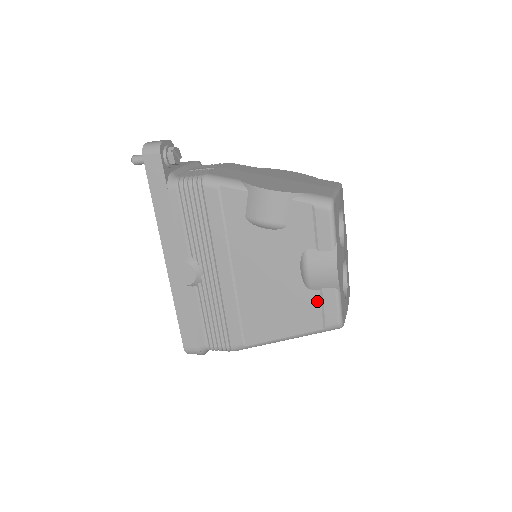
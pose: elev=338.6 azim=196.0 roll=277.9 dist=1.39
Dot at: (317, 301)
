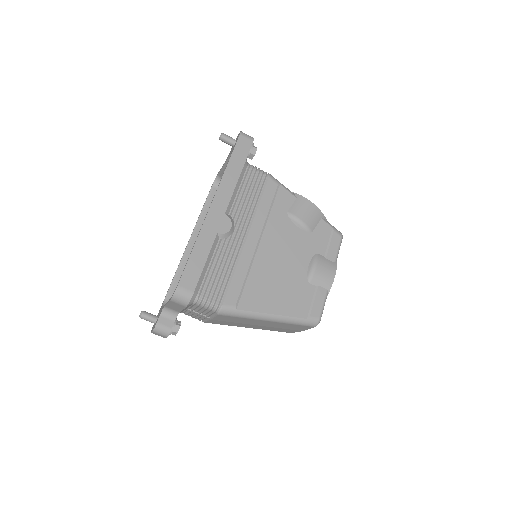
Dot at: (311, 294)
